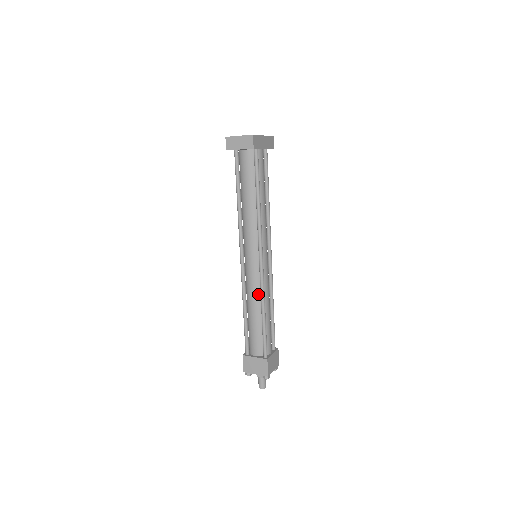
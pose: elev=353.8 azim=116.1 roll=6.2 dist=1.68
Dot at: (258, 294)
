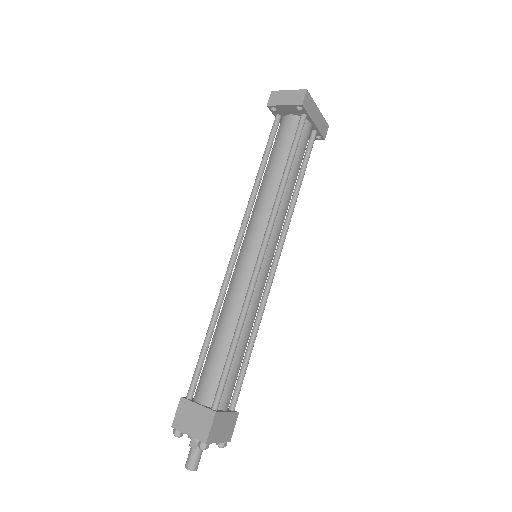
Dot at: (239, 305)
